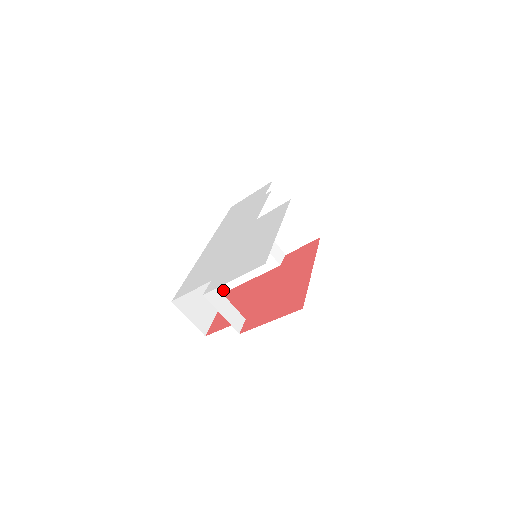
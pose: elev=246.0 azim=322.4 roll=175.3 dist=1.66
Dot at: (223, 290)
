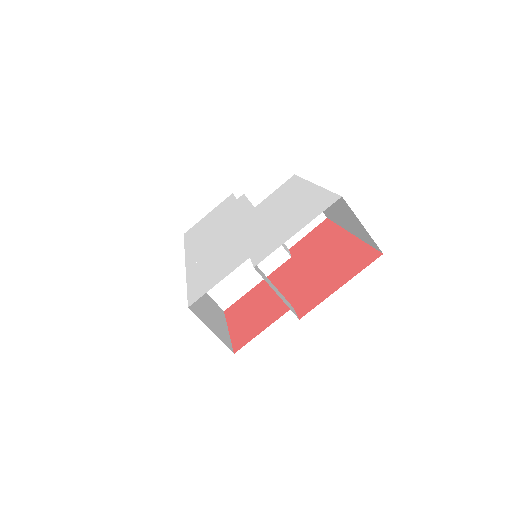
Dot at: (220, 309)
